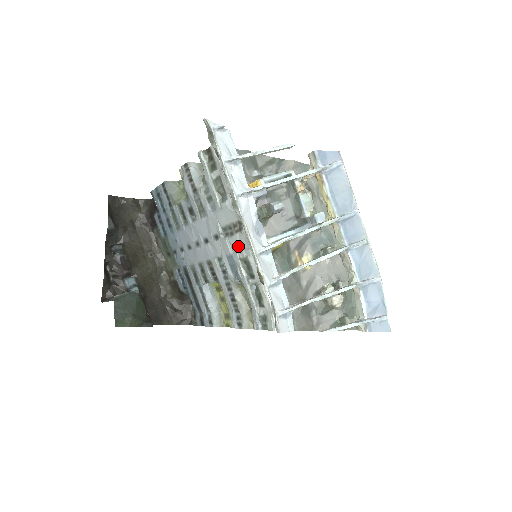
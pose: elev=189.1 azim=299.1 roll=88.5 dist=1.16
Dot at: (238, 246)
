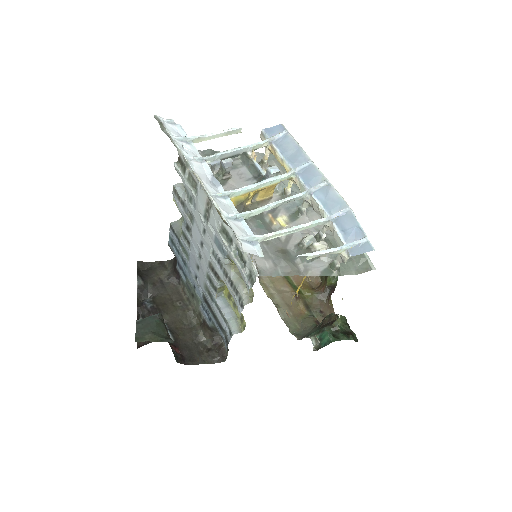
Dot at: (215, 221)
